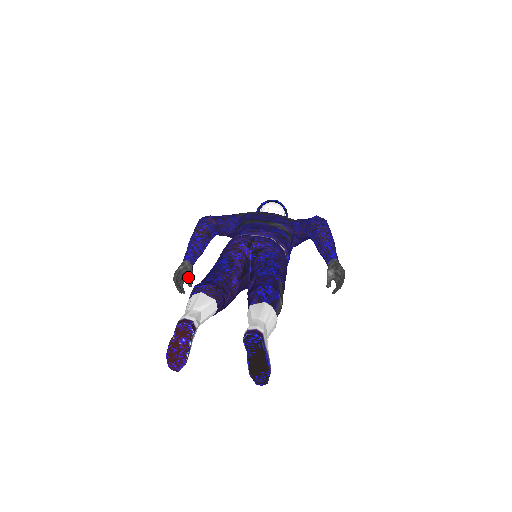
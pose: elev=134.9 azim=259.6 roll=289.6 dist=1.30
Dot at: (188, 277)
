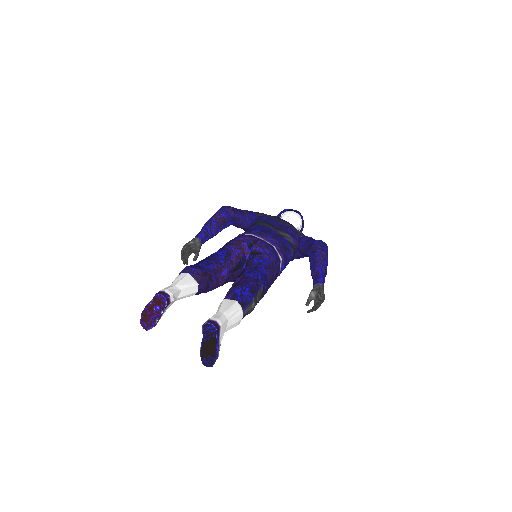
Dot at: (195, 252)
